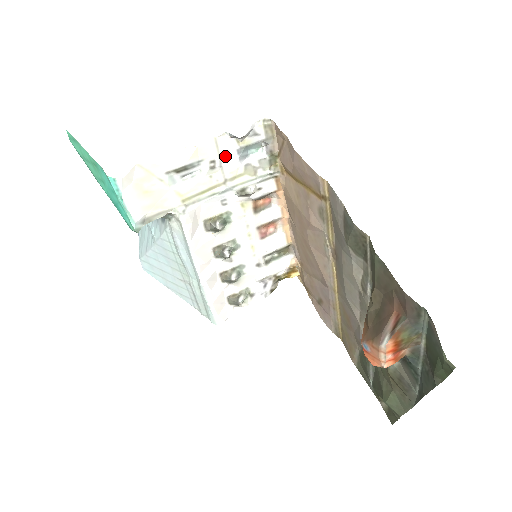
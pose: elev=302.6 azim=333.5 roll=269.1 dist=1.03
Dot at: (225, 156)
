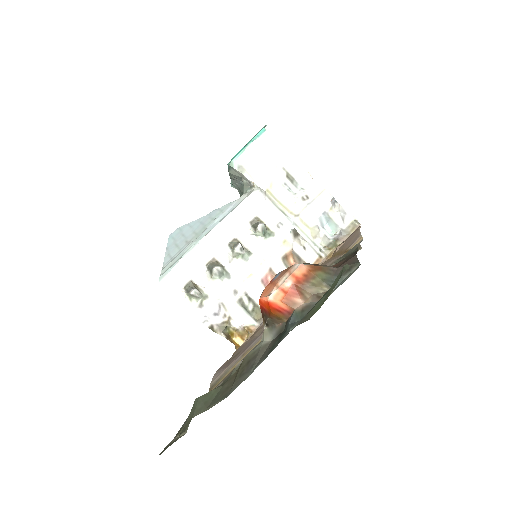
Dot at: (316, 204)
